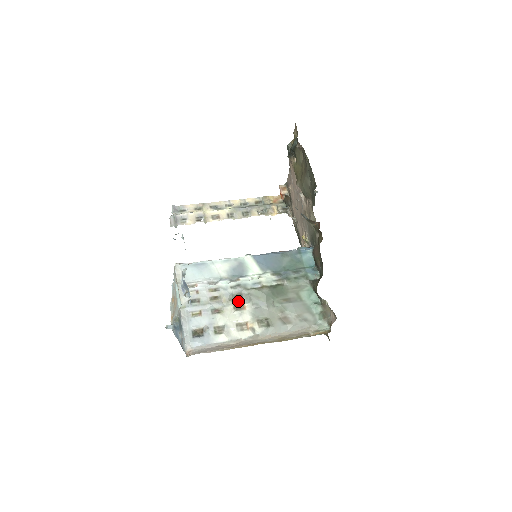
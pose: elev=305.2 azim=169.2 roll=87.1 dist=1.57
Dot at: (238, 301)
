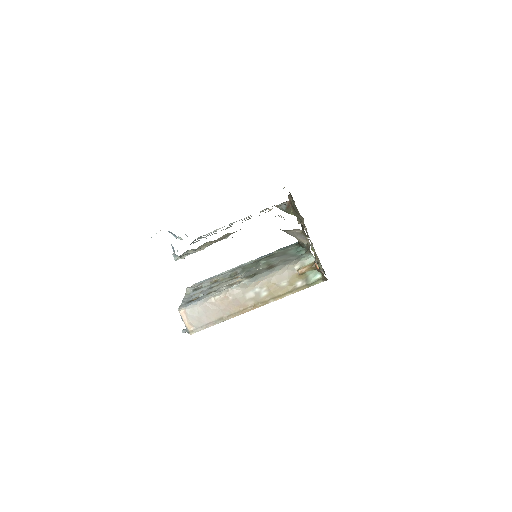
Dot at: (233, 277)
